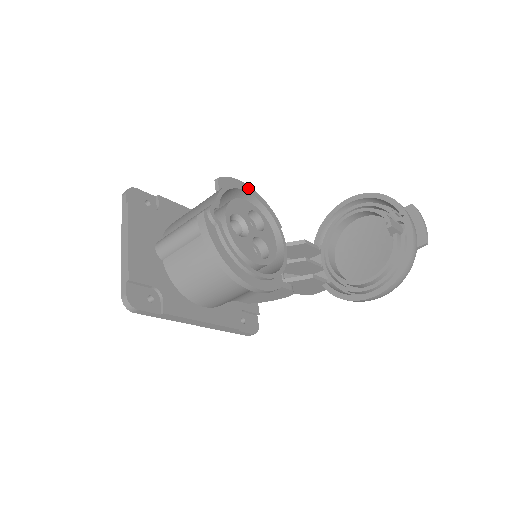
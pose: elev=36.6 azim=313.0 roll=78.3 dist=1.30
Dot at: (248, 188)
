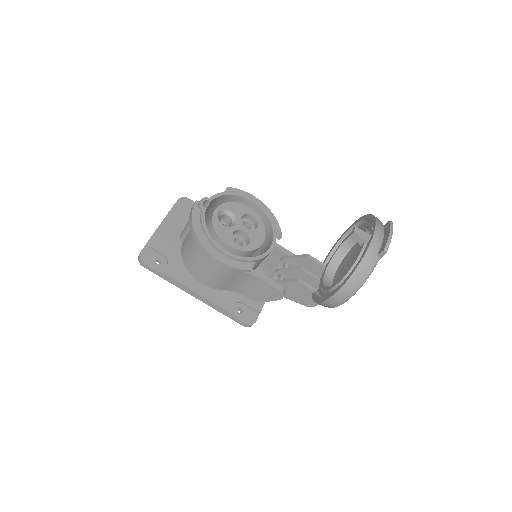
Dot at: (258, 202)
